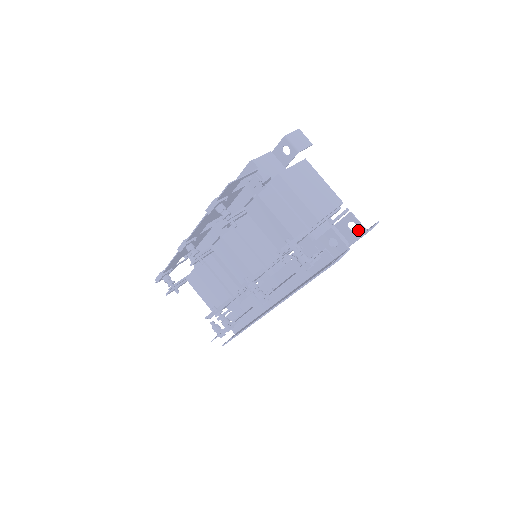
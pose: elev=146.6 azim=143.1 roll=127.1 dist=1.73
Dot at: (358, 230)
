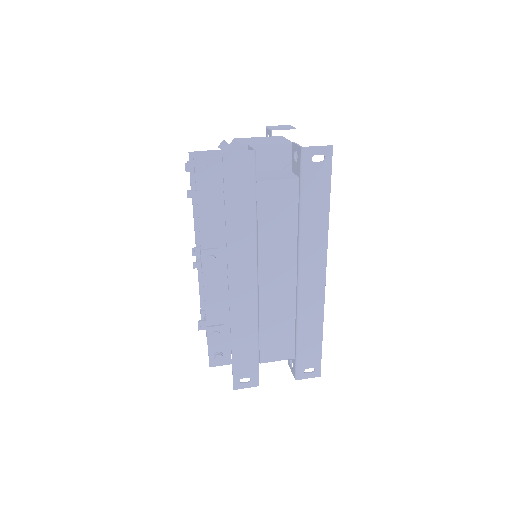
Dot at: (298, 154)
